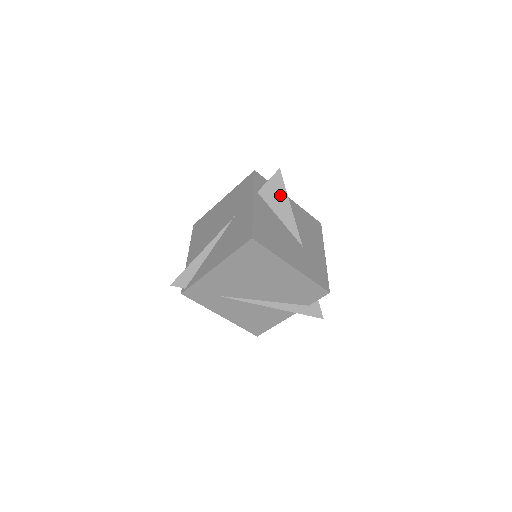
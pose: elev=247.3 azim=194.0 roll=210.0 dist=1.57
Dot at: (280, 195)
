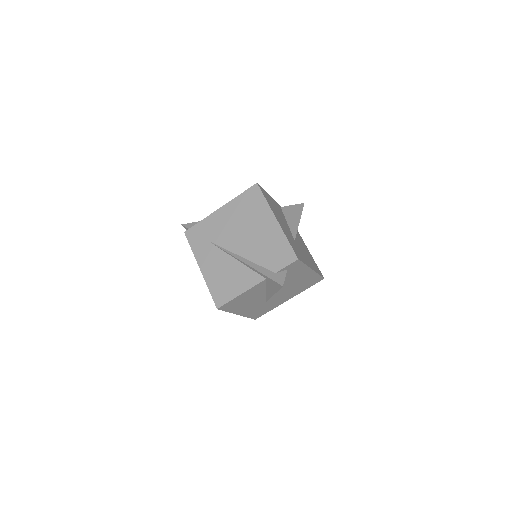
Dot at: (296, 213)
